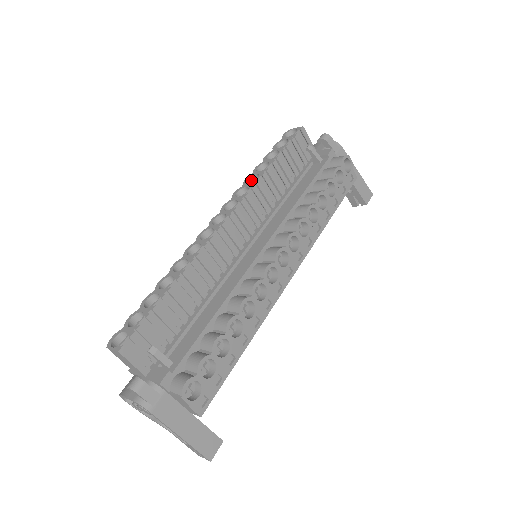
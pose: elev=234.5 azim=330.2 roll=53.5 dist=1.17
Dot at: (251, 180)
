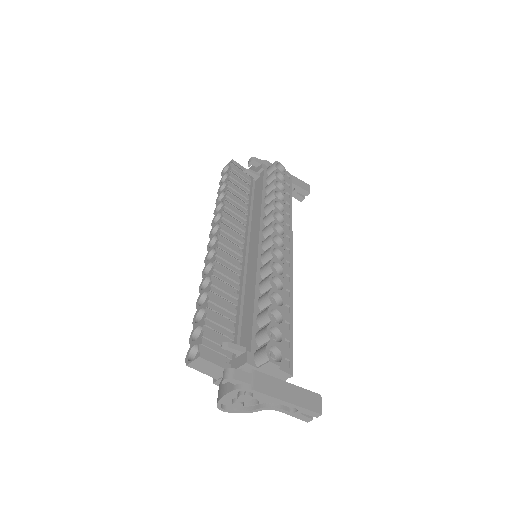
Dot at: (218, 210)
